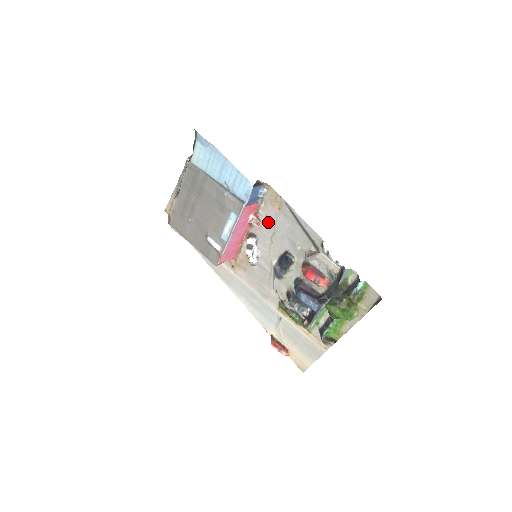
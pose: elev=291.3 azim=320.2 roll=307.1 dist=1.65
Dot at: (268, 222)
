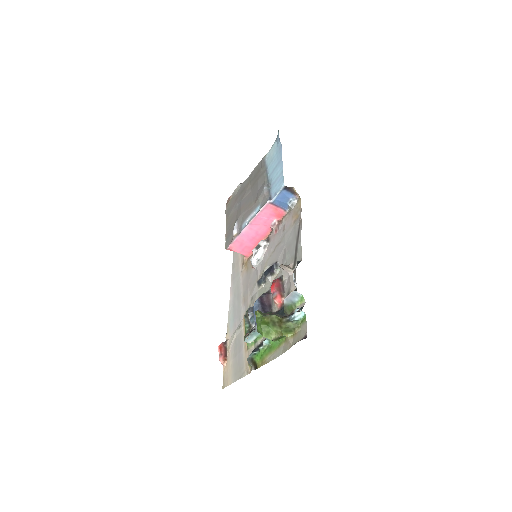
Dot at: (282, 231)
